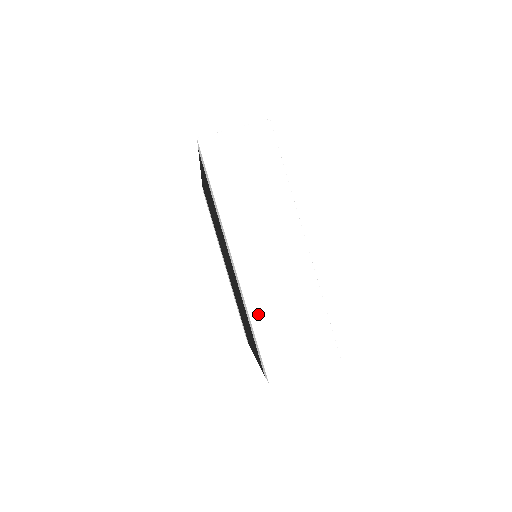
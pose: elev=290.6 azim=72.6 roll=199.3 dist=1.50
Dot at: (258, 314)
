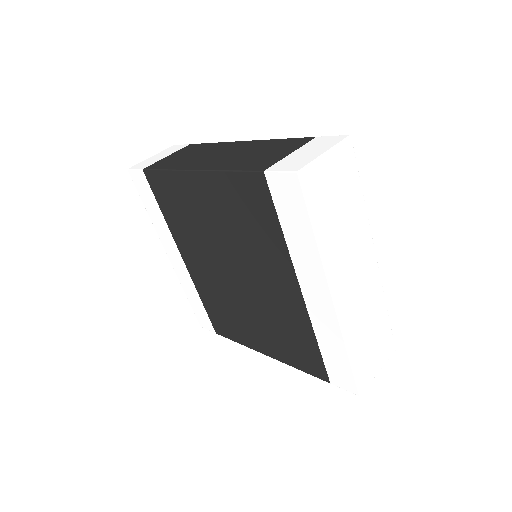
Dot at: (351, 341)
